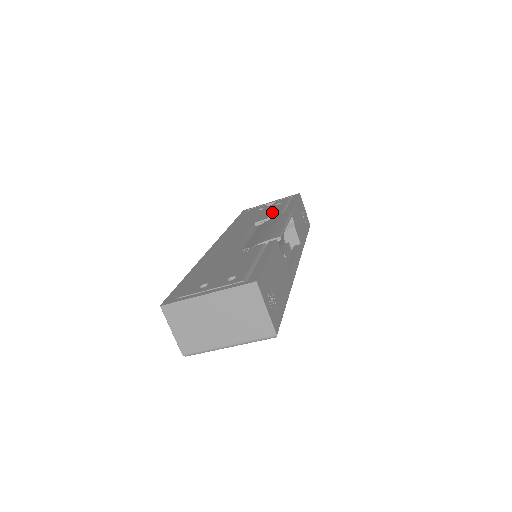
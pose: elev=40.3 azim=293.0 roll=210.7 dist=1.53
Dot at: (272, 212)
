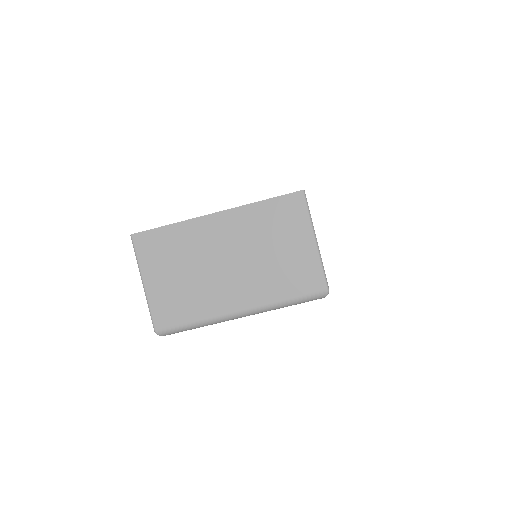
Dot at: occluded
